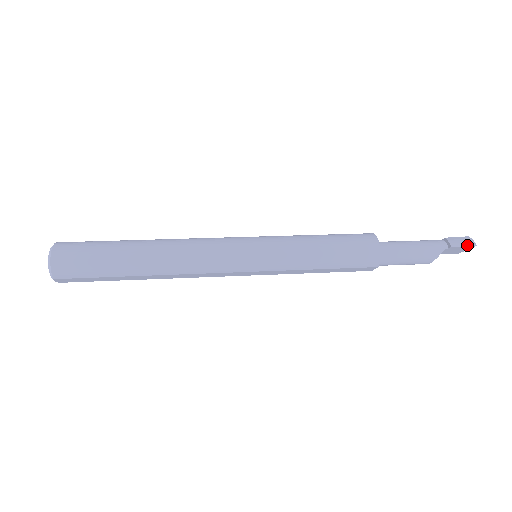
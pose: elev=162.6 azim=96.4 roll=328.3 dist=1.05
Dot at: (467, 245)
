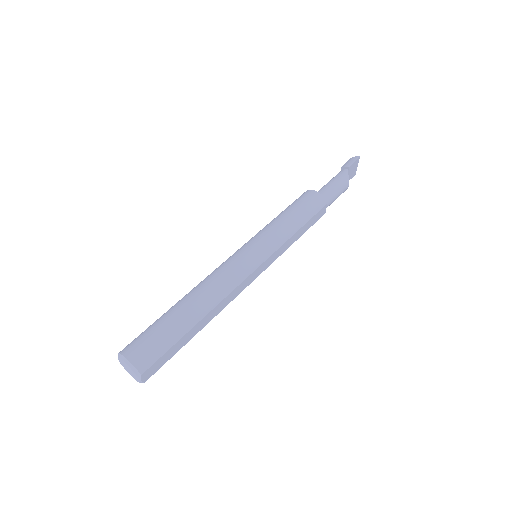
Dot at: (355, 160)
